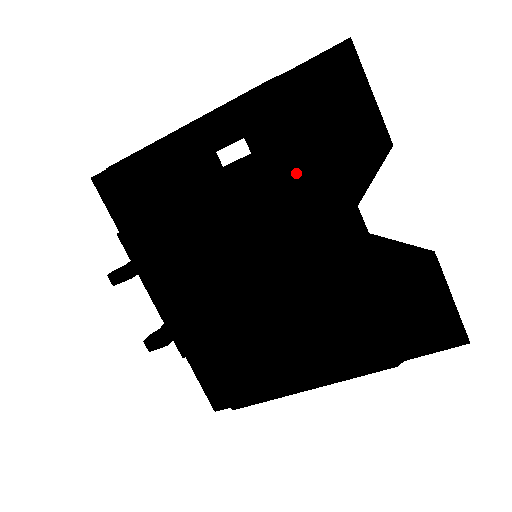
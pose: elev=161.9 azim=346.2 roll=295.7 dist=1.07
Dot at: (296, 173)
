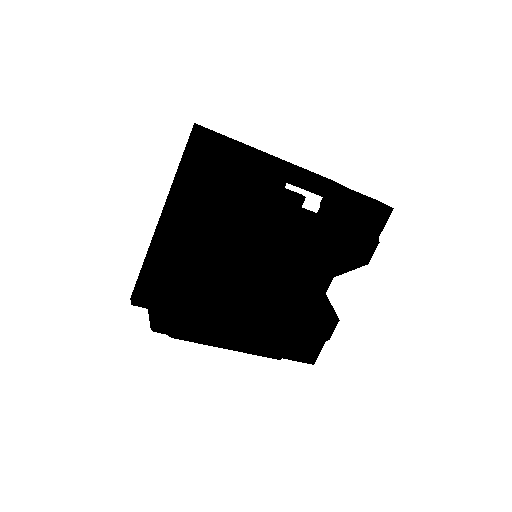
Dot at: (328, 242)
